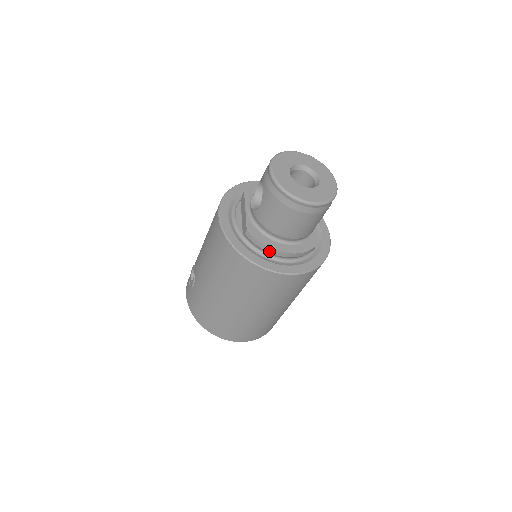
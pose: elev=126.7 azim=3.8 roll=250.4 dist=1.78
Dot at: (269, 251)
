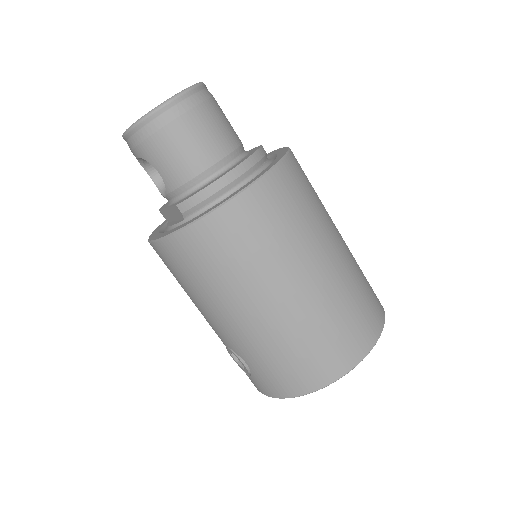
Dot at: (216, 190)
